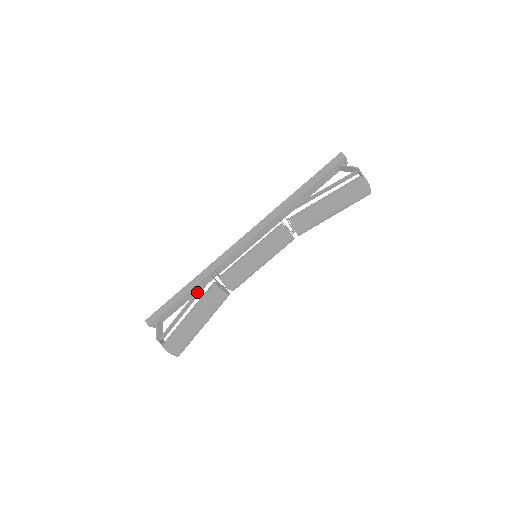
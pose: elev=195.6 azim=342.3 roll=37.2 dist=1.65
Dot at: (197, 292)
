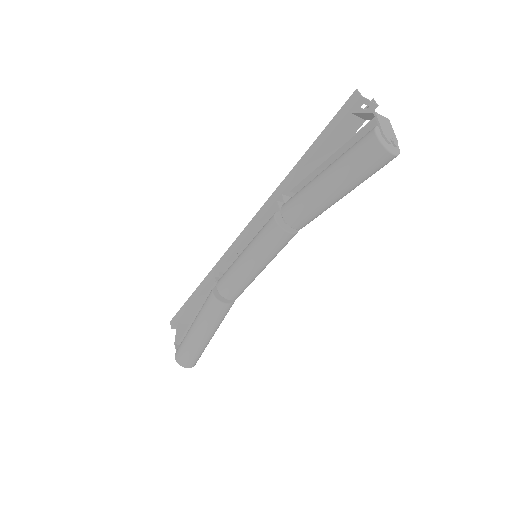
Dot at: occluded
